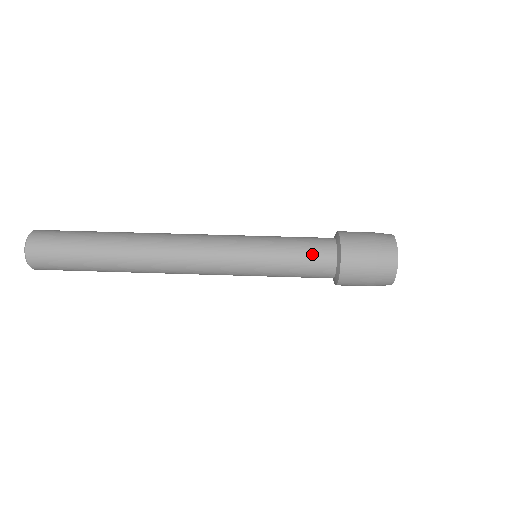
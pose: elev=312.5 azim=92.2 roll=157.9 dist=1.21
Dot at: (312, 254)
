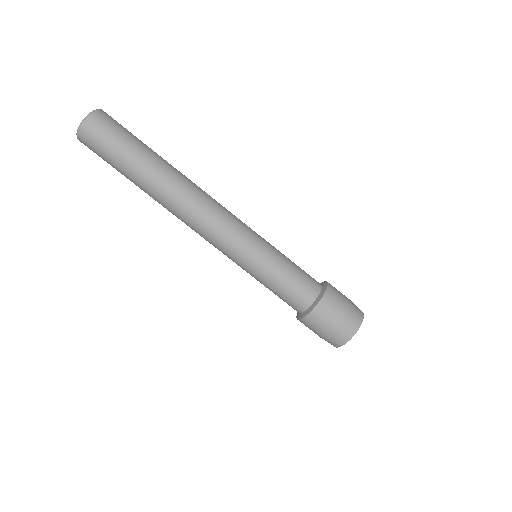
Dot at: (283, 300)
